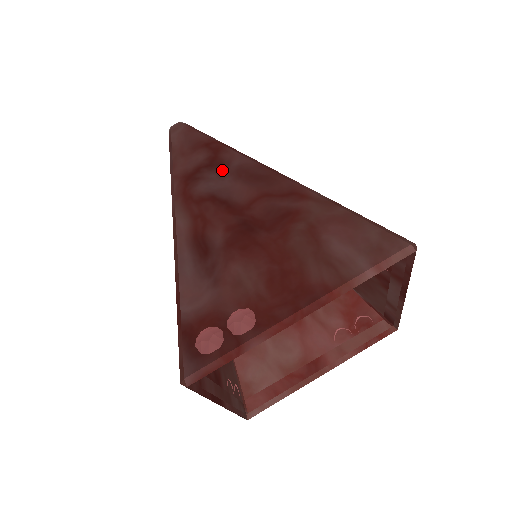
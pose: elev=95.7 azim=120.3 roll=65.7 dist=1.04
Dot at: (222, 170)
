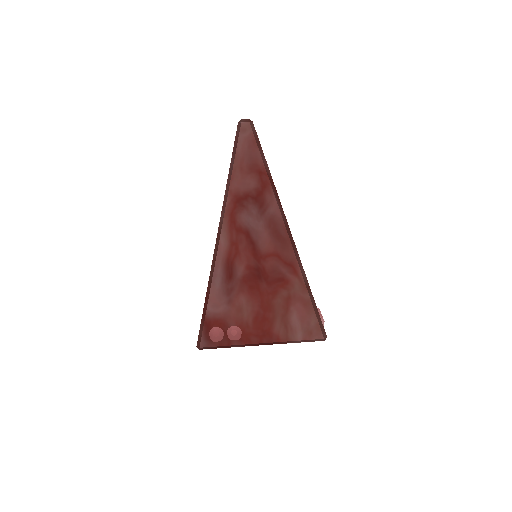
Dot at: (261, 211)
